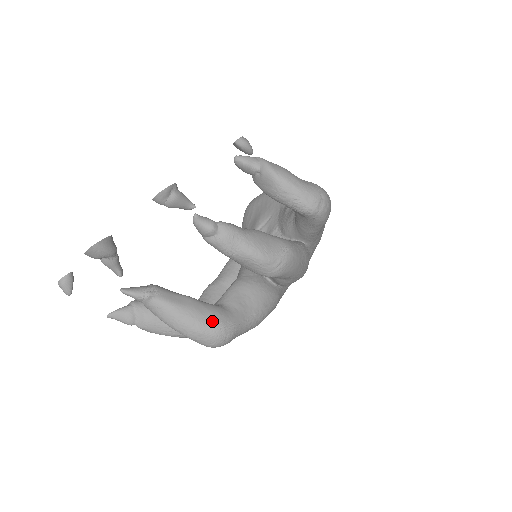
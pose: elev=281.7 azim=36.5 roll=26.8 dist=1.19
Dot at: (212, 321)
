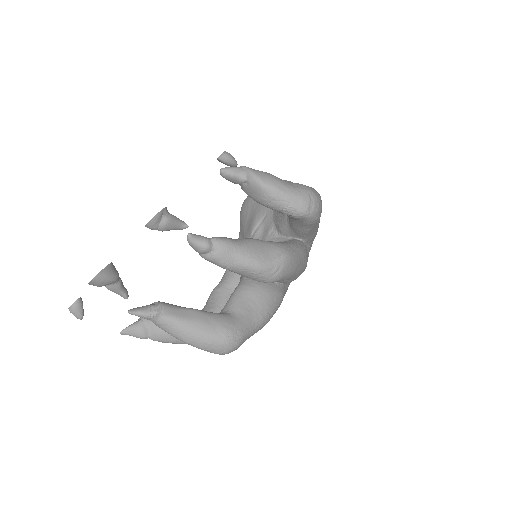
Dot at: (220, 331)
